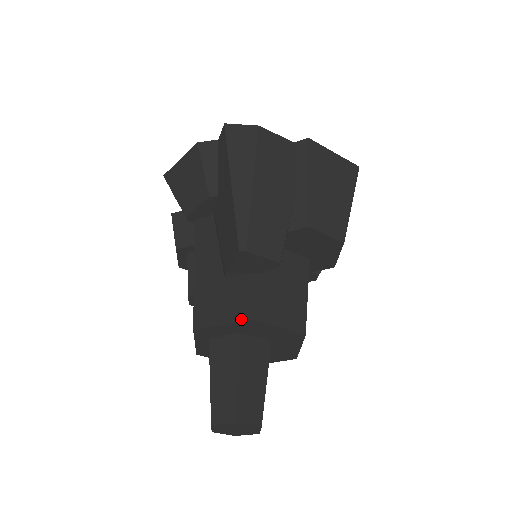
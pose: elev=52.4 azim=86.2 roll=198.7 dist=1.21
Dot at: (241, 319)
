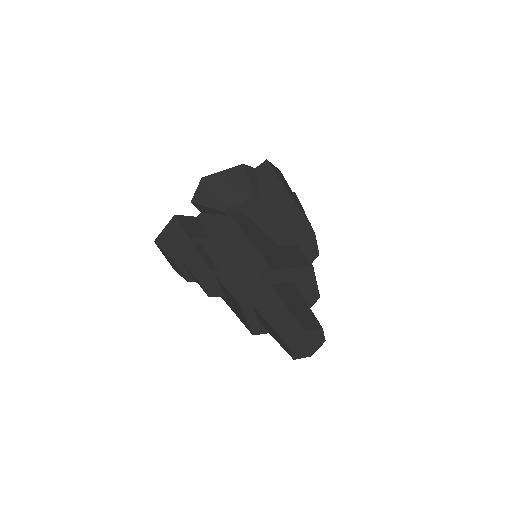
Dot at: (306, 266)
